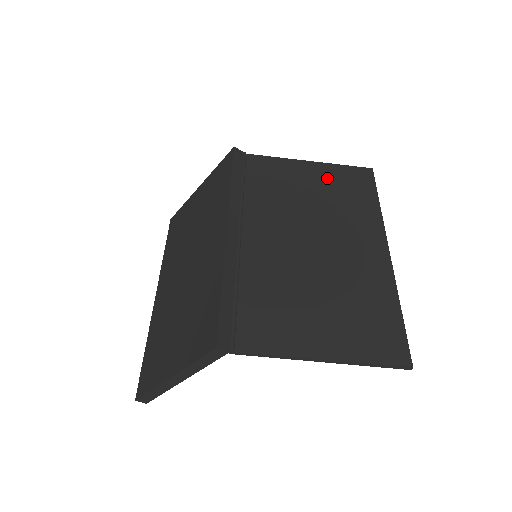
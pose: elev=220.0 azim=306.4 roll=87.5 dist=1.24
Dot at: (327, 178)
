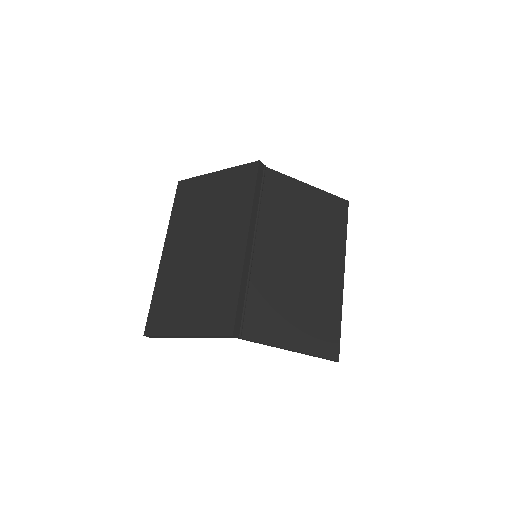
Dot at: (318, 204)
